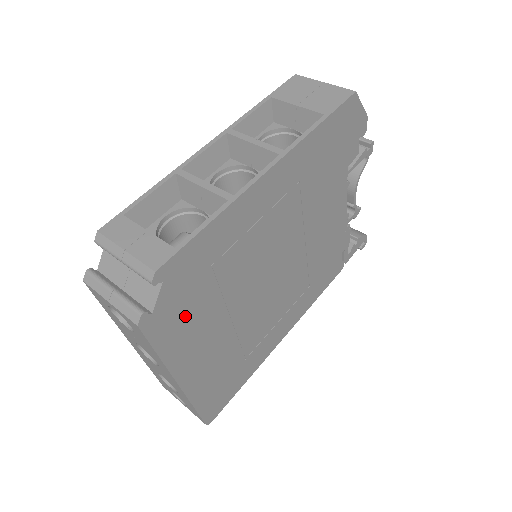
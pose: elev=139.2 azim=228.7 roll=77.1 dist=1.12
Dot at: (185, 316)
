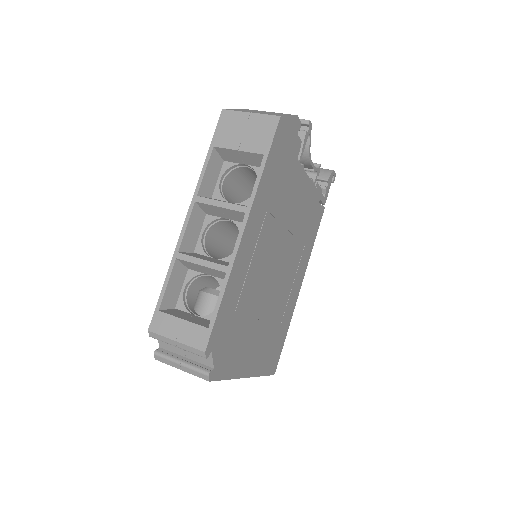
Dot at: (233, 349)
